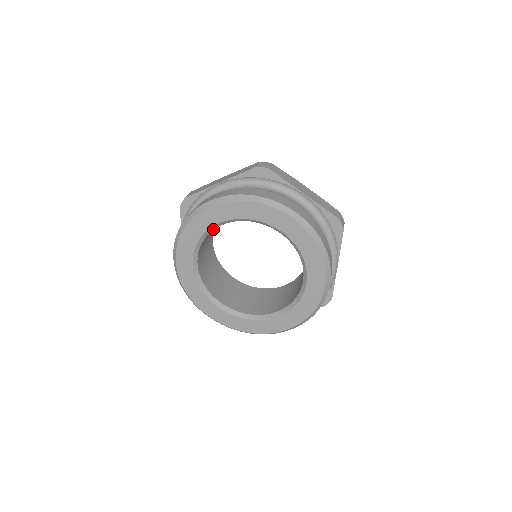
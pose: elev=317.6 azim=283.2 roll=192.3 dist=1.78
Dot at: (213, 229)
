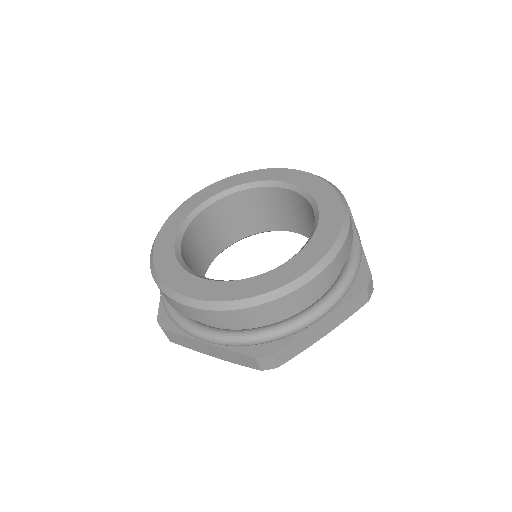
Dot at: (263, 186)
